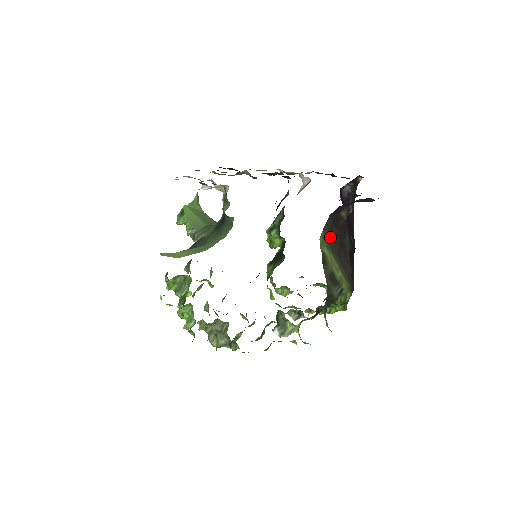
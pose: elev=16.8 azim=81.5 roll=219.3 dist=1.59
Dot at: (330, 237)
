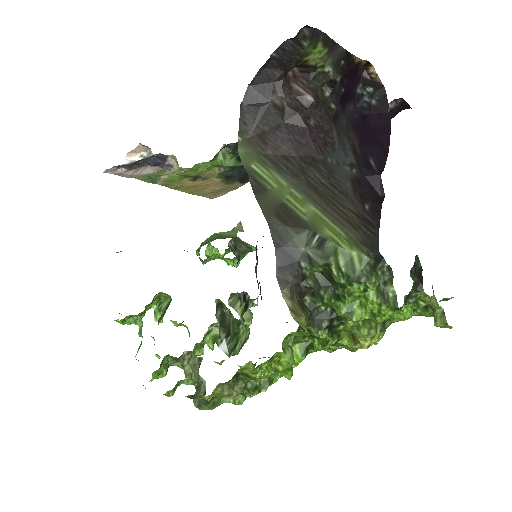
Dot at: (263, 145)
